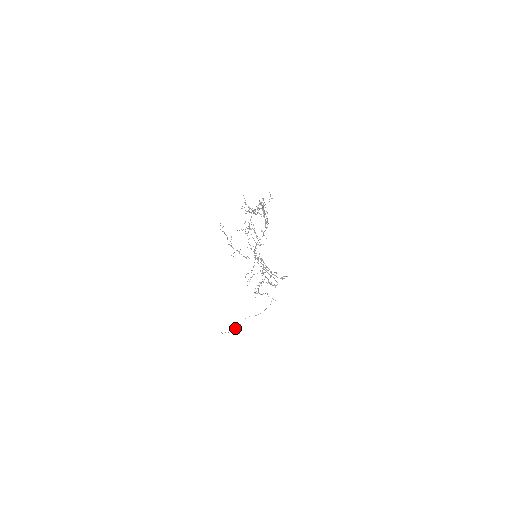
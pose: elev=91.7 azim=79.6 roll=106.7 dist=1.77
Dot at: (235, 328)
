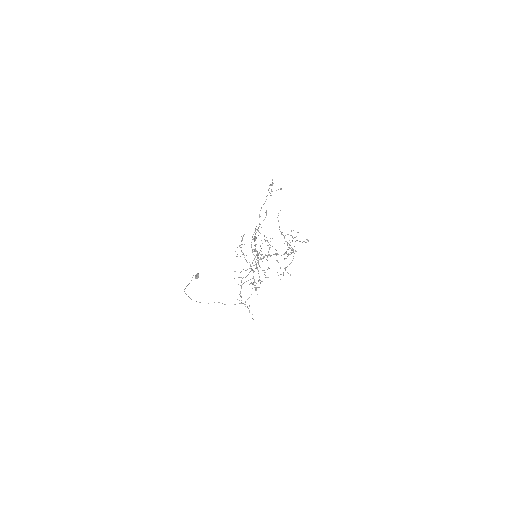
Dot at: (196, 274)
